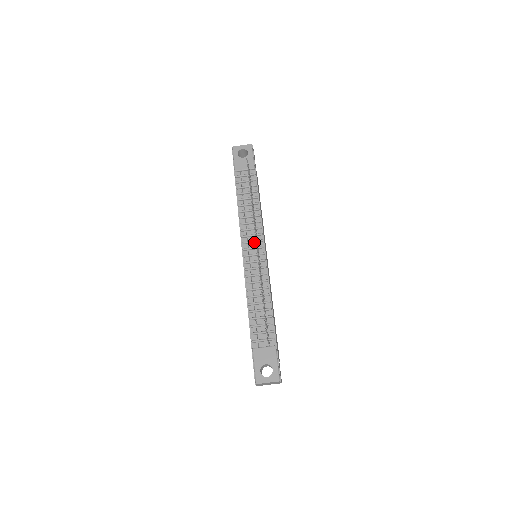
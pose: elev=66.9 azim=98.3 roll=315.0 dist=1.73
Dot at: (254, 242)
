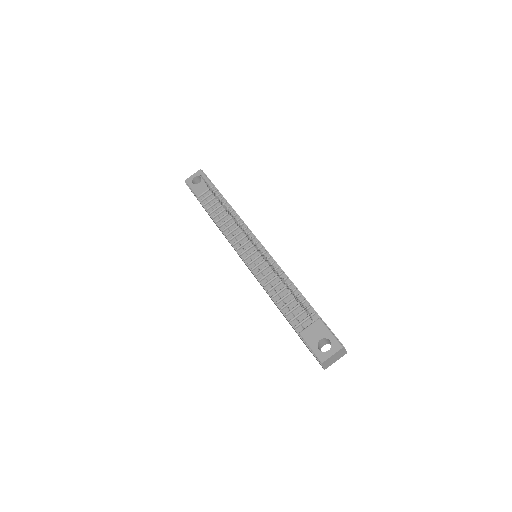
Dot at: (247, 243)
